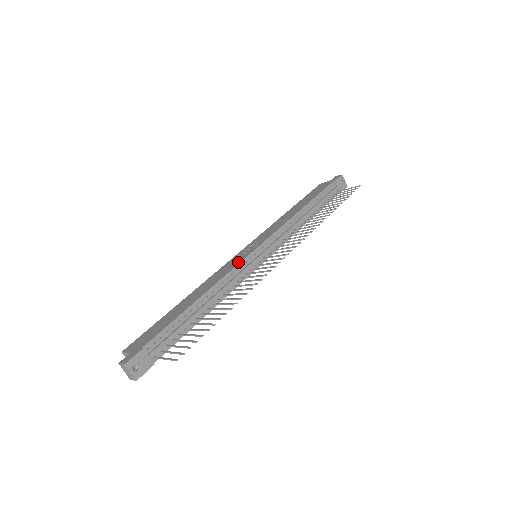
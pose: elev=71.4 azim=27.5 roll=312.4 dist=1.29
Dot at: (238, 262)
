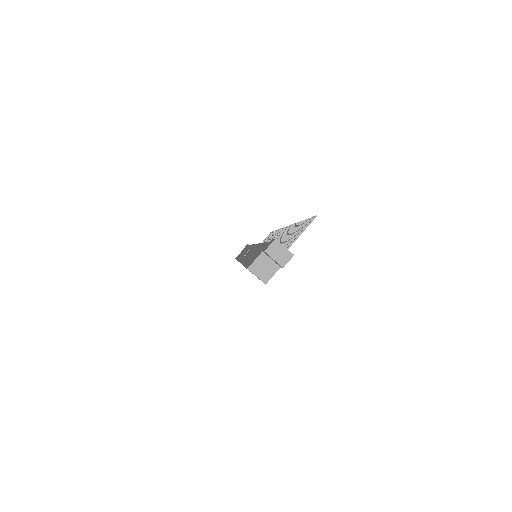
Dot at: (254, 246)
